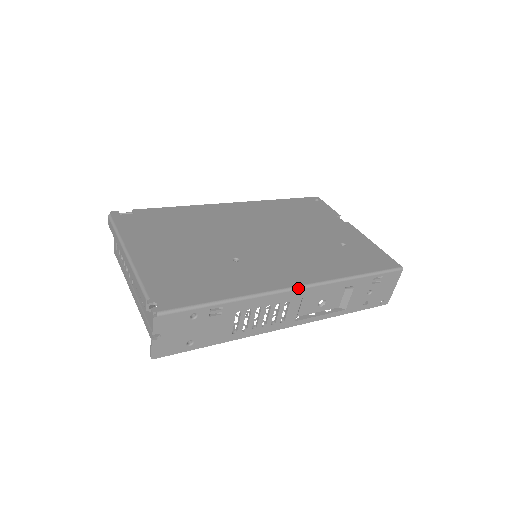
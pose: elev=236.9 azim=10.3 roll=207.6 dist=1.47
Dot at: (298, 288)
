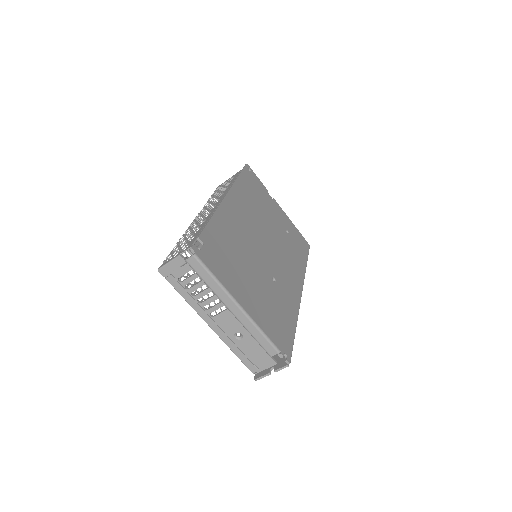
Dot at: occluded
